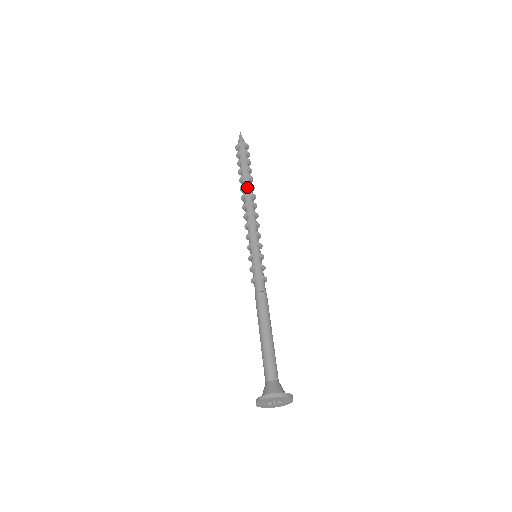
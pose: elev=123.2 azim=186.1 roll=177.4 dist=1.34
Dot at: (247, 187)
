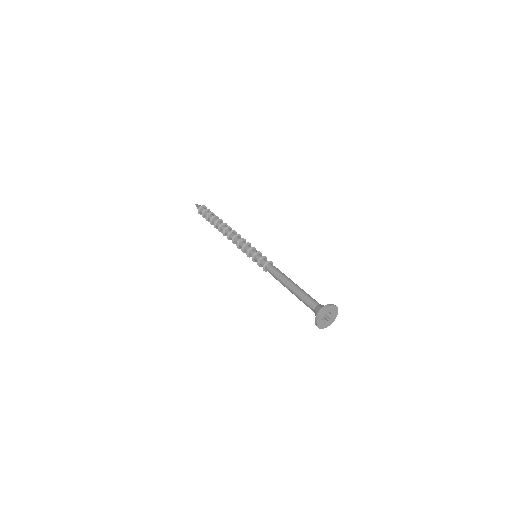
Dot at: (222, 226)
